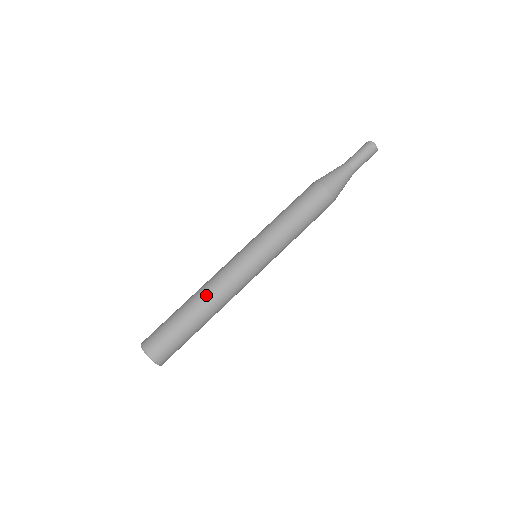
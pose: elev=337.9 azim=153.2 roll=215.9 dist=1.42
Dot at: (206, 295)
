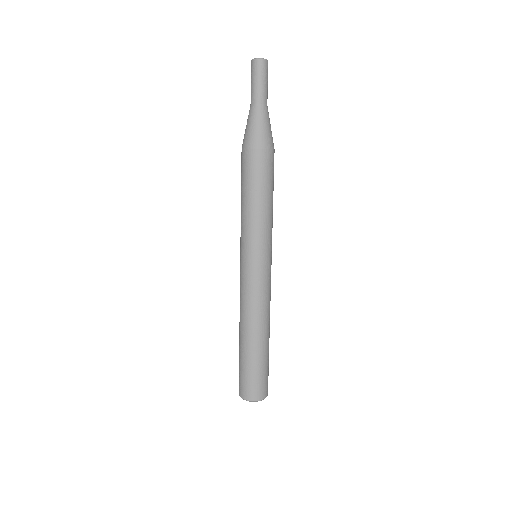
Dot at: (259, 325)
